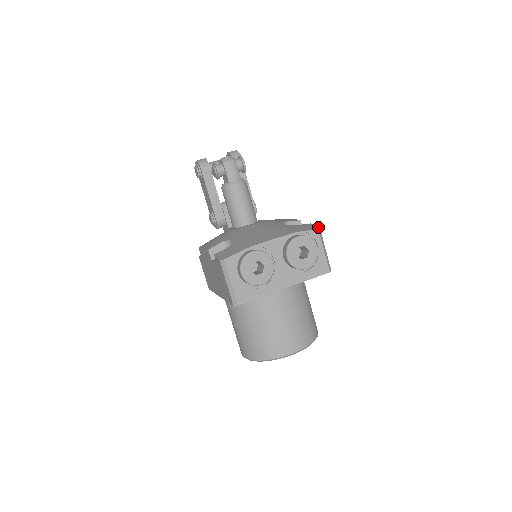
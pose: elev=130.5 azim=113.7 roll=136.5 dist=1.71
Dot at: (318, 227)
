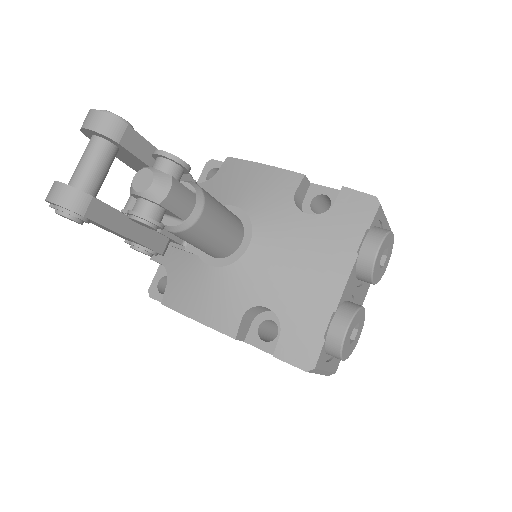
Dot at: (376, 199)
